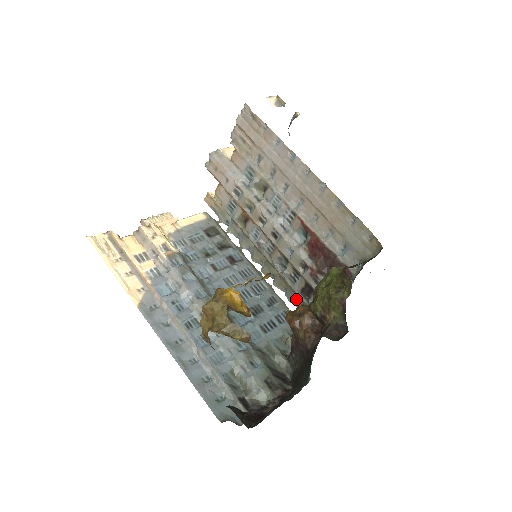
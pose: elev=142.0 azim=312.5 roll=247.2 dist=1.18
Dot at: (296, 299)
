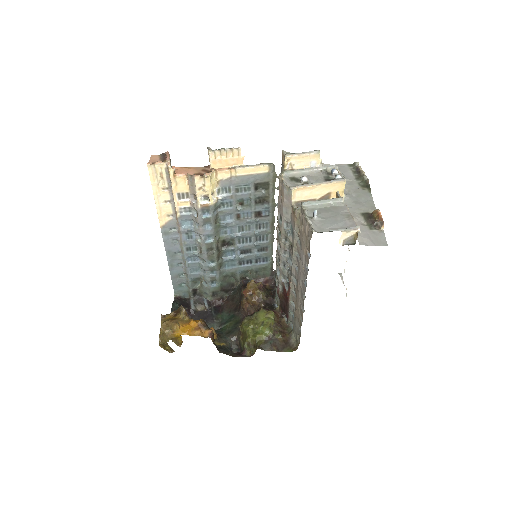
Dot at: occluded
